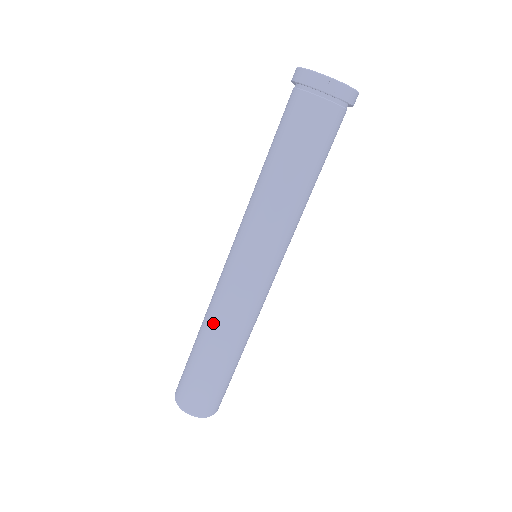
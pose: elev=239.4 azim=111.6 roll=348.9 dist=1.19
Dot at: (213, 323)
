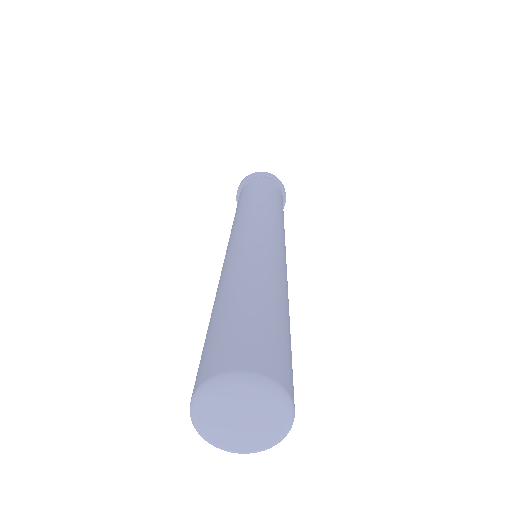
Dot at: (226, 277)
